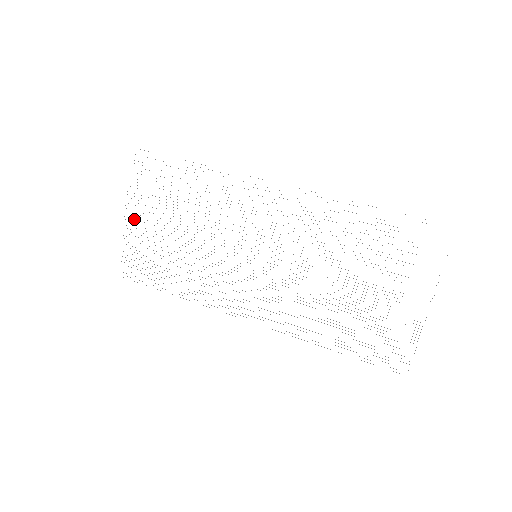
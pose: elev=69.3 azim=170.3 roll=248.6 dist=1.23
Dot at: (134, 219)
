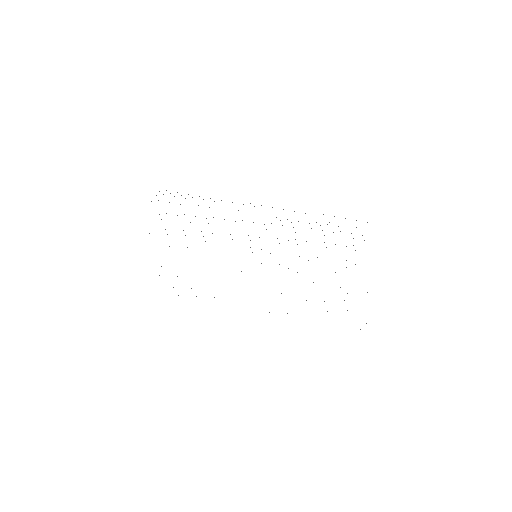
Dot at: occluded
